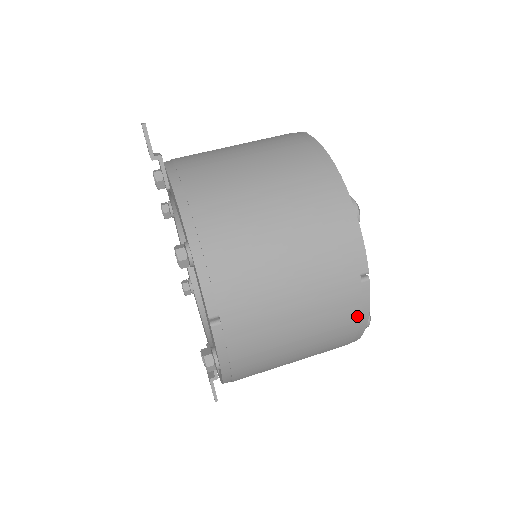
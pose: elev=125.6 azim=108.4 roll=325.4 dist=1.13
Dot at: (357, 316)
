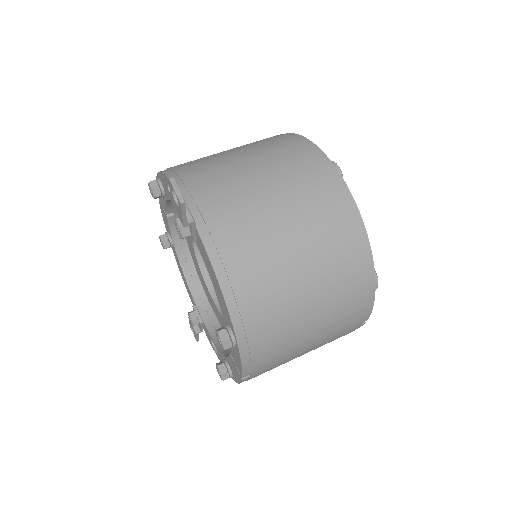
Dot at: occluded
